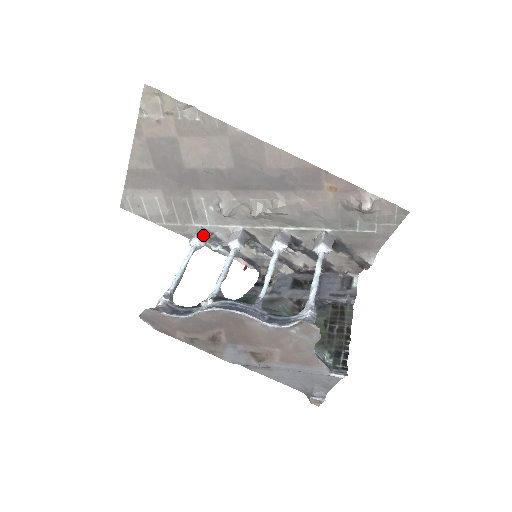
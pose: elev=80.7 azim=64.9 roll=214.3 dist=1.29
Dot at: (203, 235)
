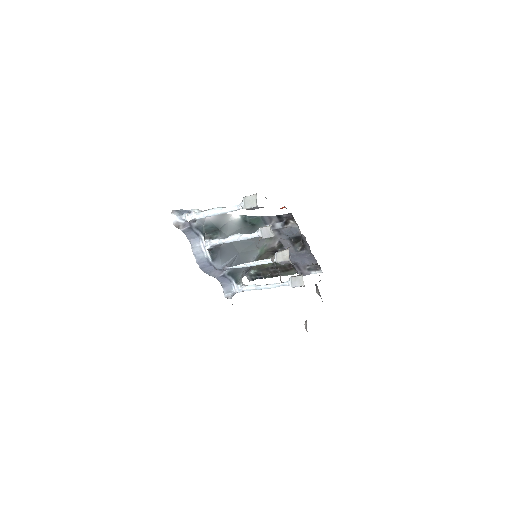
Dot at: (255, 208)
